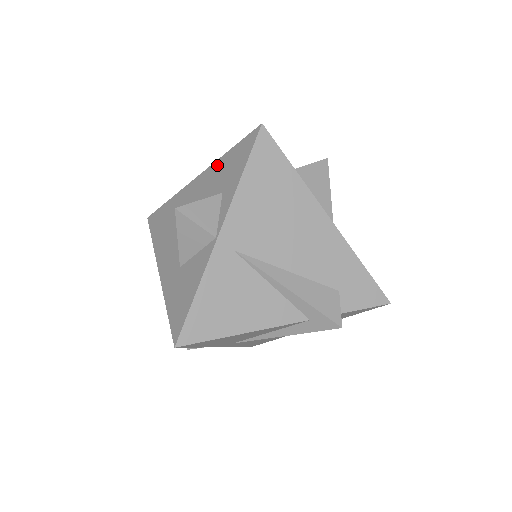
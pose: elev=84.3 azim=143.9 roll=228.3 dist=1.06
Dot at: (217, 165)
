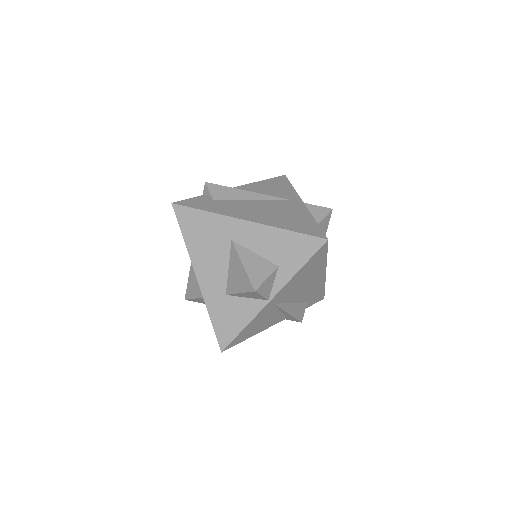
Dot at: (275, 233)
